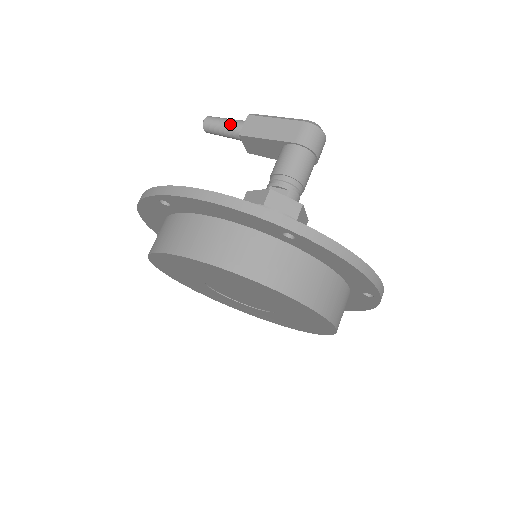
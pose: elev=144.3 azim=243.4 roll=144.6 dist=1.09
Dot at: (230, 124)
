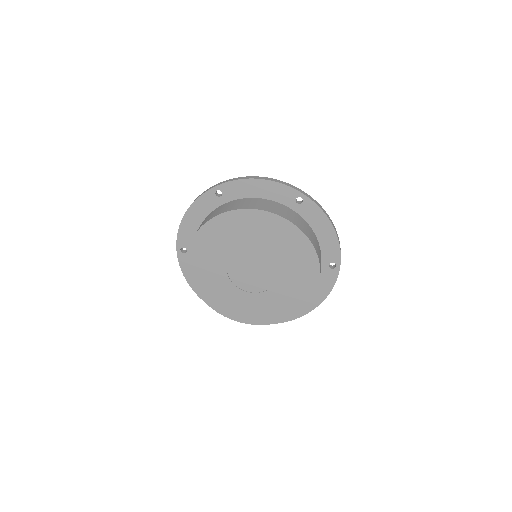
Dot at: occluded
